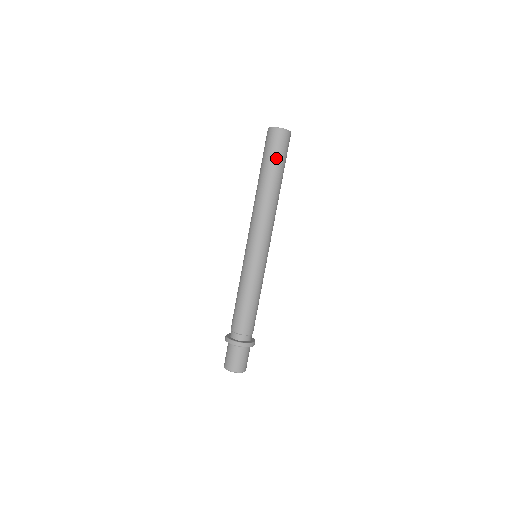
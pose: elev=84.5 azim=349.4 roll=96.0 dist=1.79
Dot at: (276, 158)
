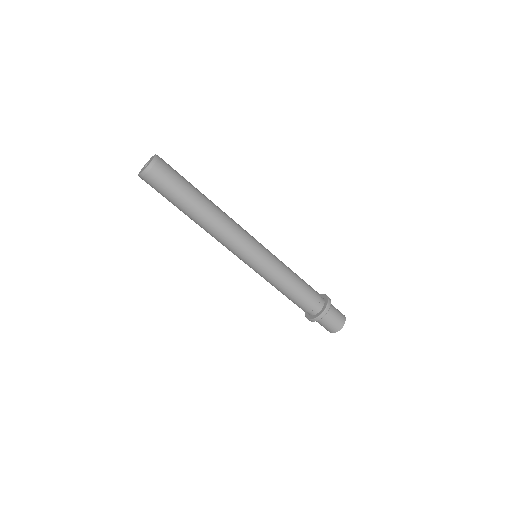
Dot at: (175, 190)
